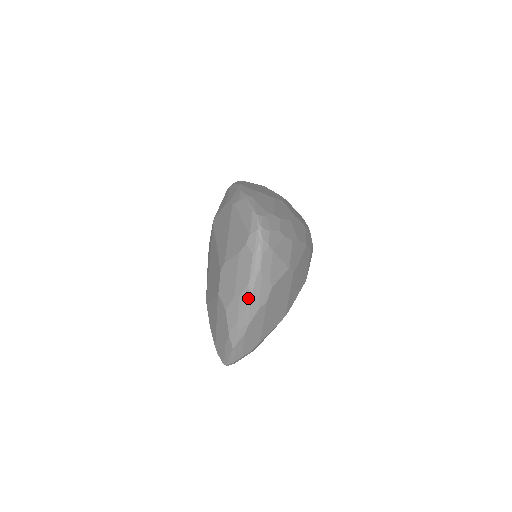
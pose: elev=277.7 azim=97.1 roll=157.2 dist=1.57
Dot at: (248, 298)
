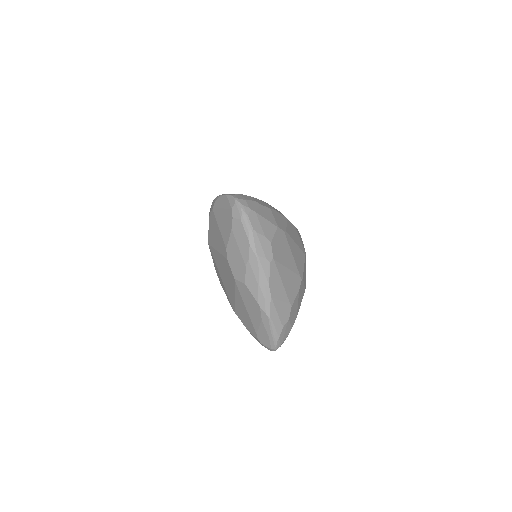
Dot at: (256, 258)
